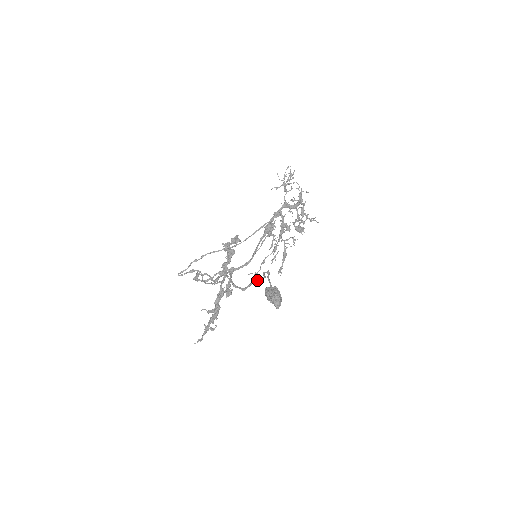
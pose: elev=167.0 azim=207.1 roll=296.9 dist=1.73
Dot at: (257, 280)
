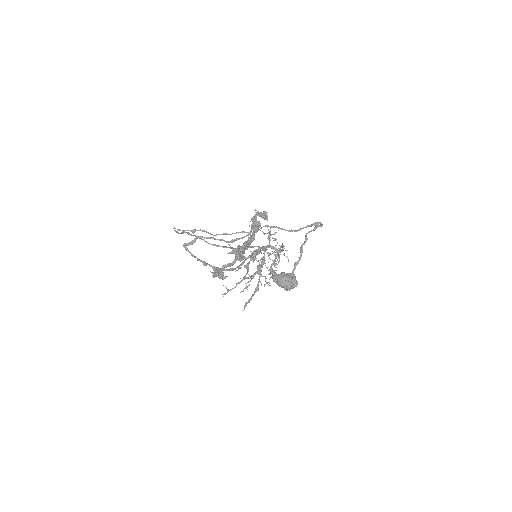
Dot at: (317, 222)
